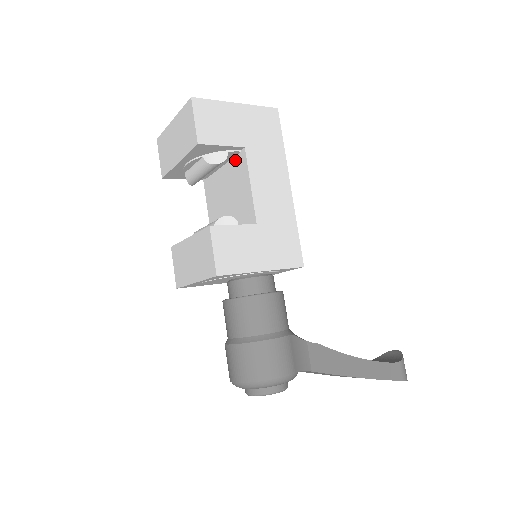
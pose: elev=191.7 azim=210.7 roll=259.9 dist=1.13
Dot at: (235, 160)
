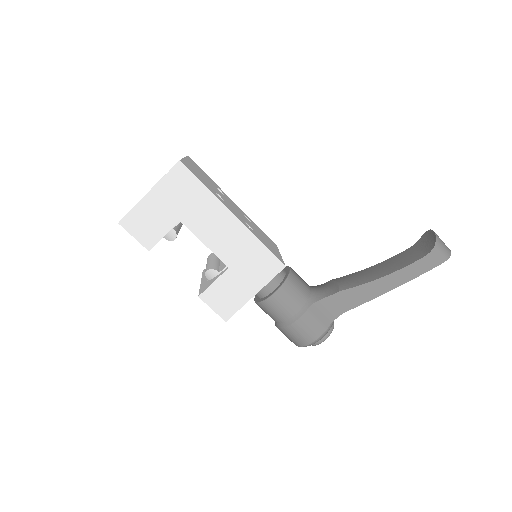
Dot at: occluded
